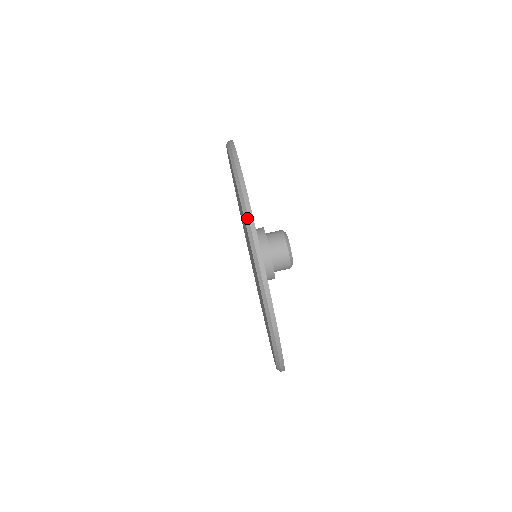
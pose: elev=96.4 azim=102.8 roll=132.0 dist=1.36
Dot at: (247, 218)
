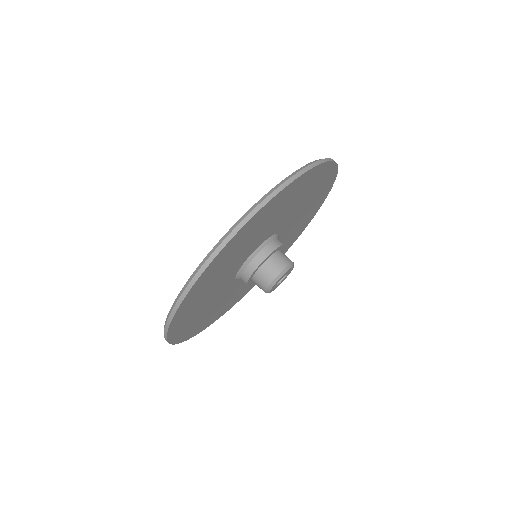
Dot at: (203, 263)
